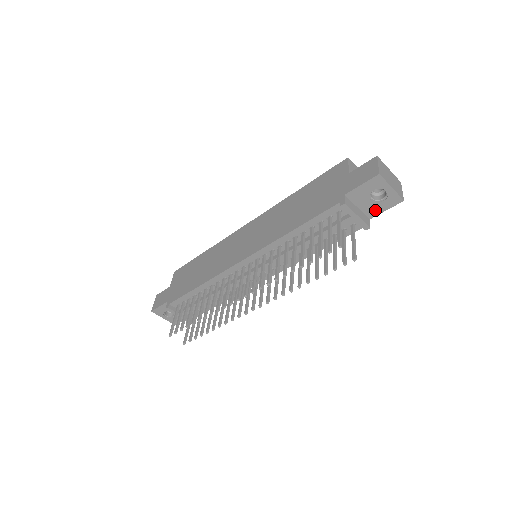
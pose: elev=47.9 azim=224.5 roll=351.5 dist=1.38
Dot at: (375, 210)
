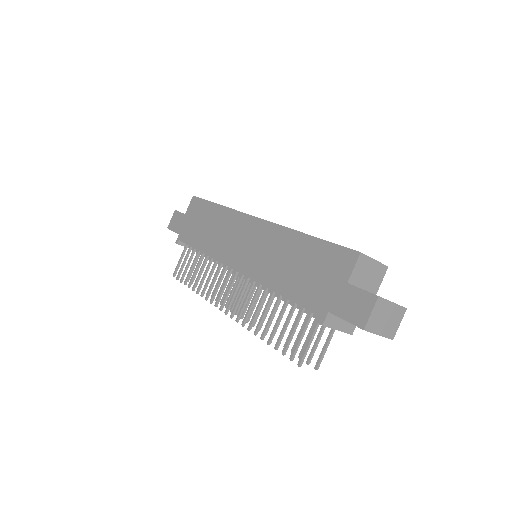
Dot at: occluded
